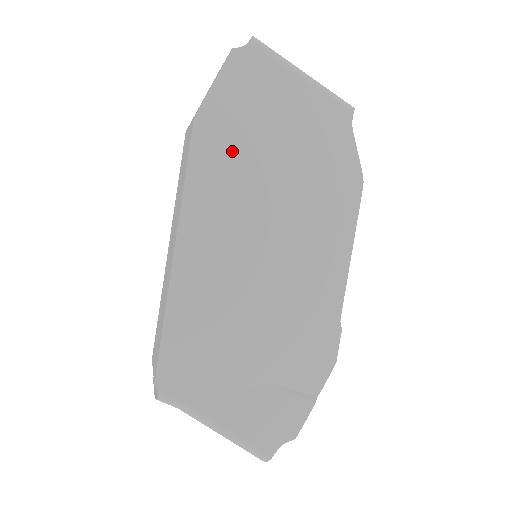
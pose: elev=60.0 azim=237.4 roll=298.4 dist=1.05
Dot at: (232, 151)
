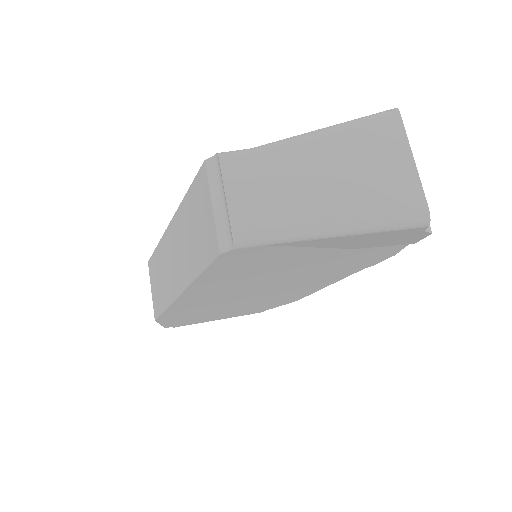
Dot at: occluded
